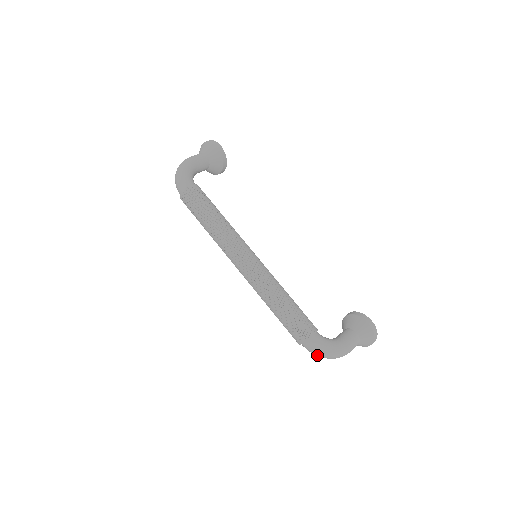
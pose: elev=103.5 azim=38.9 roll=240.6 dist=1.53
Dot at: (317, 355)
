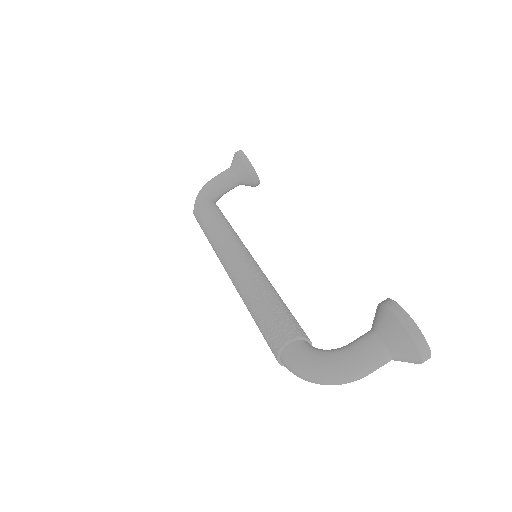
Dot at: (303, 379)
